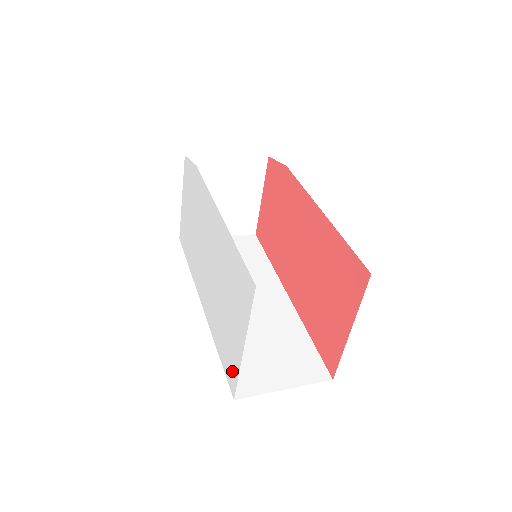
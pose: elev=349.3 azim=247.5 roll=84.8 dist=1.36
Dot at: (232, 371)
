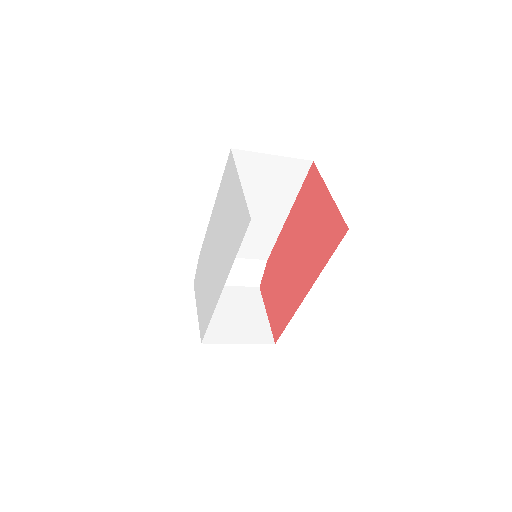
Dot at: (243, 215)
